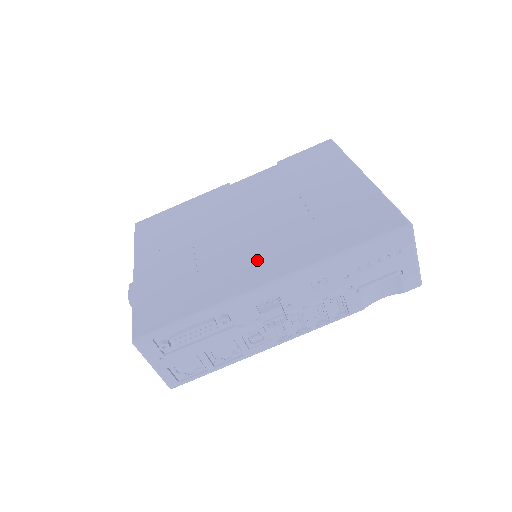
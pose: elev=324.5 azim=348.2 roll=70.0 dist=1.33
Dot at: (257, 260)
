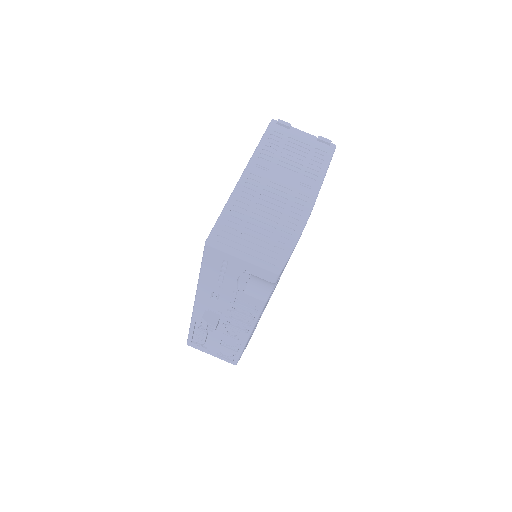
Dot at: occluded
